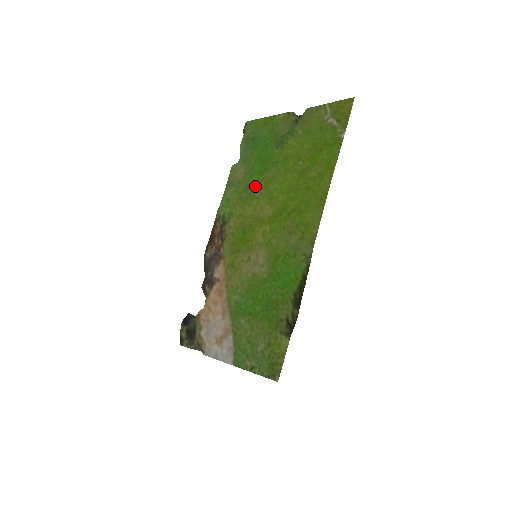
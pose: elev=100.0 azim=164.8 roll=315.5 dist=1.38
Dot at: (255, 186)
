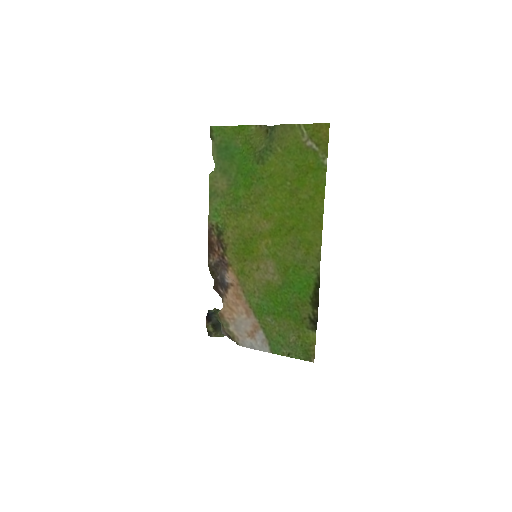
Dot at: (244, 200)
